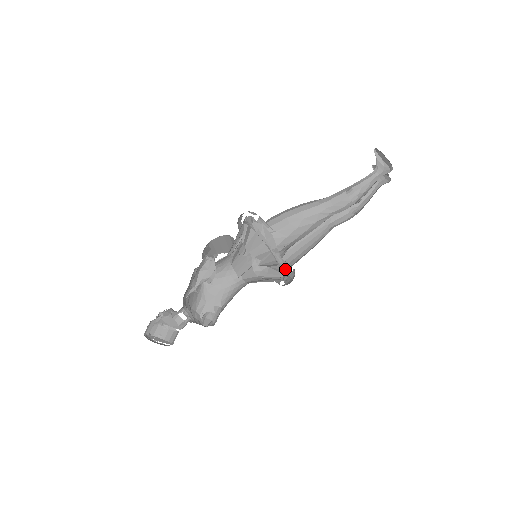
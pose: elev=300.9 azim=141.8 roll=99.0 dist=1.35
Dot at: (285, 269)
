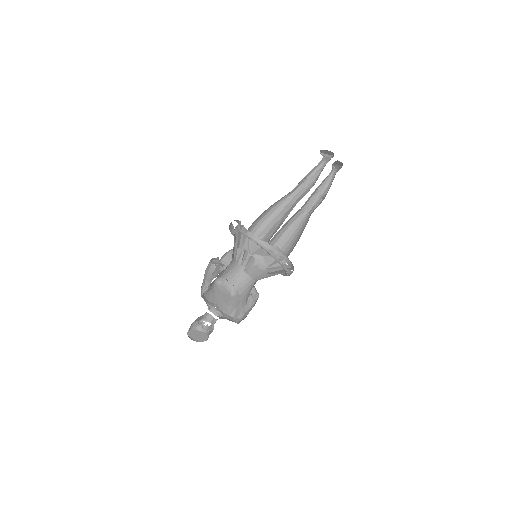
Dot at: (263, 244)
